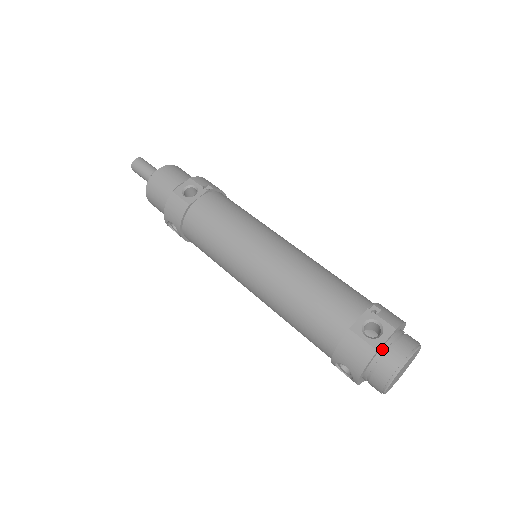
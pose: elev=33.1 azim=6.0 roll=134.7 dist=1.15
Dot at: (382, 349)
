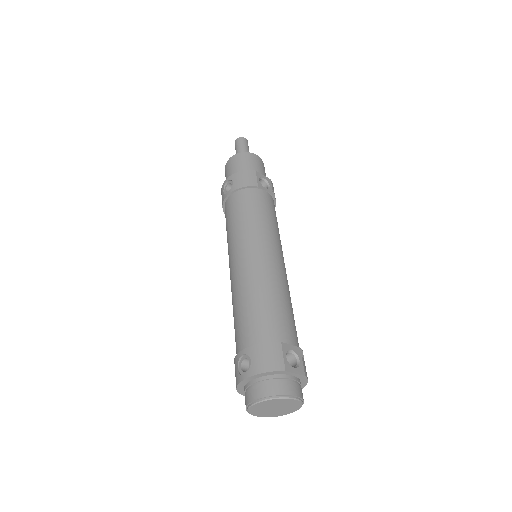
Dot at: (286, 375)
